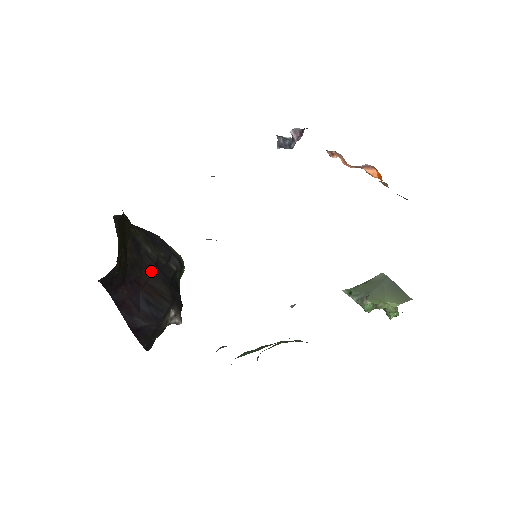
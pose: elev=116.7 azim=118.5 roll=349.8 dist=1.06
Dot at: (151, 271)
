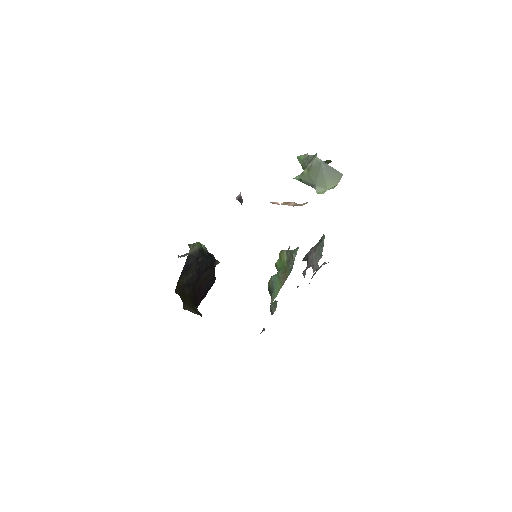
Dot at: (199, 278)
